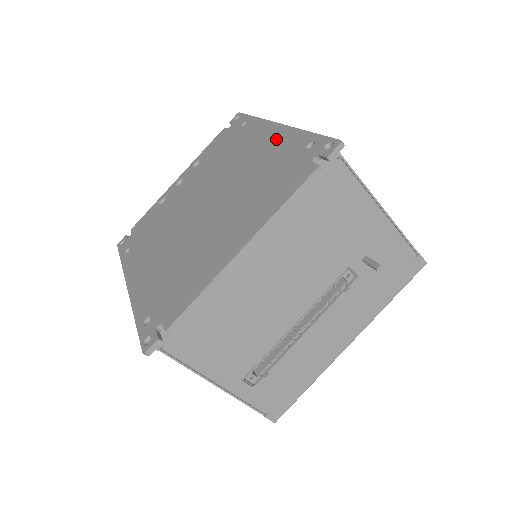
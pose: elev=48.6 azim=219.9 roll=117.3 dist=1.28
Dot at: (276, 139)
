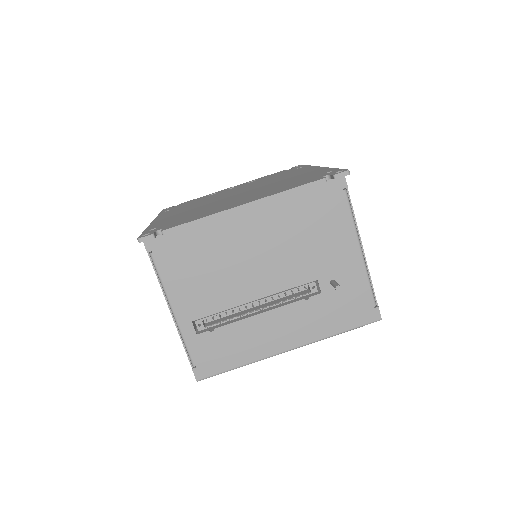
Dot at: (312, 171)
